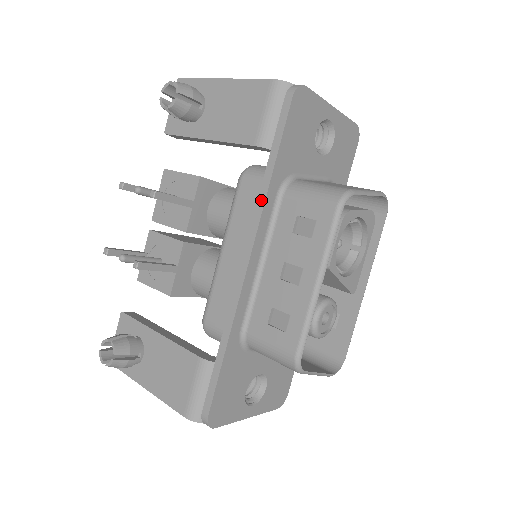
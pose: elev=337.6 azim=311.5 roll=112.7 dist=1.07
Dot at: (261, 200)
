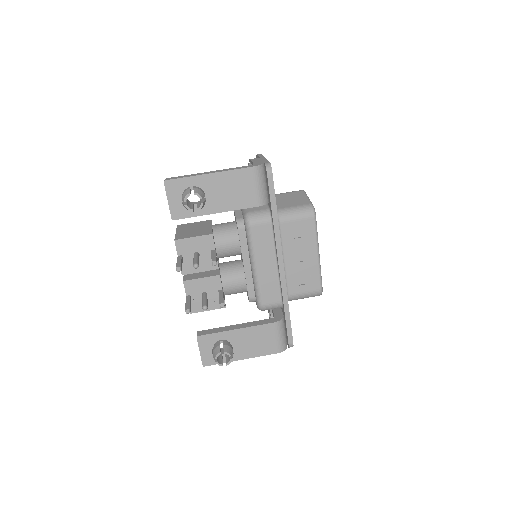
Dot at: (277, 233)
